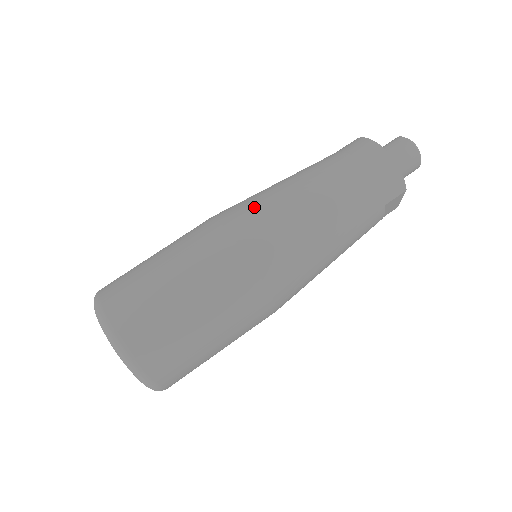
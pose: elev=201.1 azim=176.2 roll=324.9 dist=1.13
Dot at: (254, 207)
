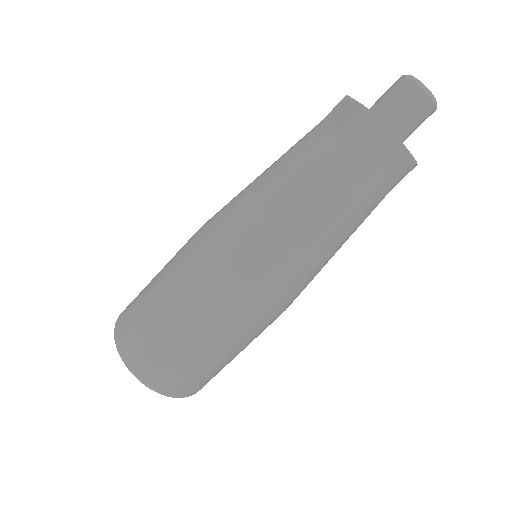
Dot at: (263, 257)
